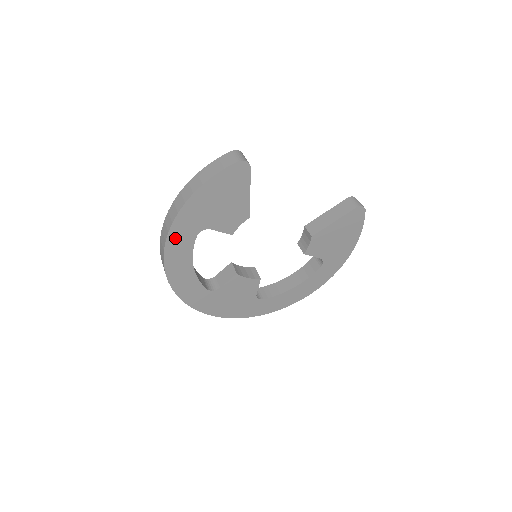
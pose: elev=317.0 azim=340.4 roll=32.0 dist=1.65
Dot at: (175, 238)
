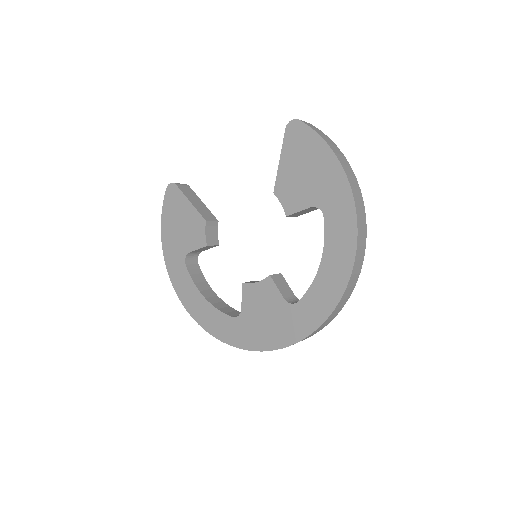
Dot at: (175, 277)
